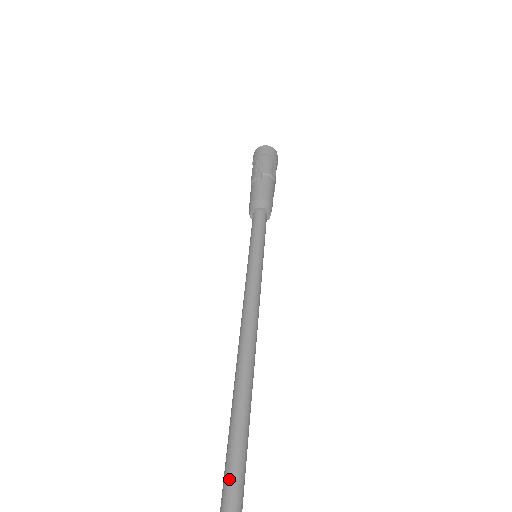
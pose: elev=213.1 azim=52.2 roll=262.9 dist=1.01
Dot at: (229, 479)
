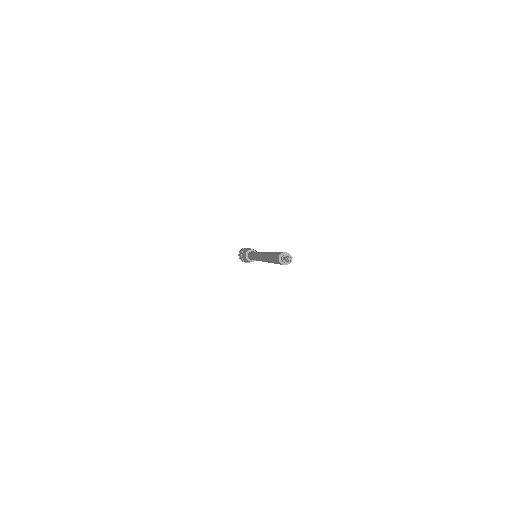
Dot at: (272, 256)
